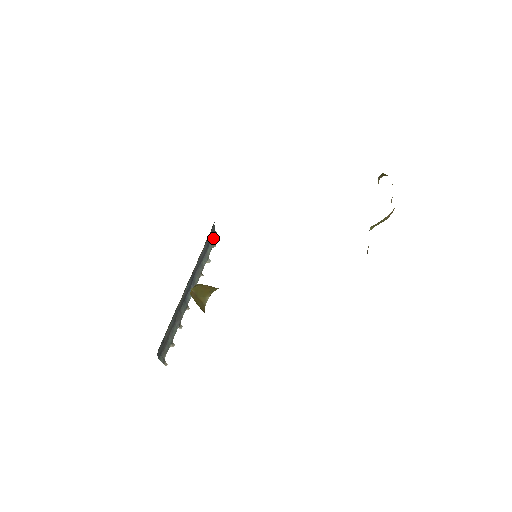
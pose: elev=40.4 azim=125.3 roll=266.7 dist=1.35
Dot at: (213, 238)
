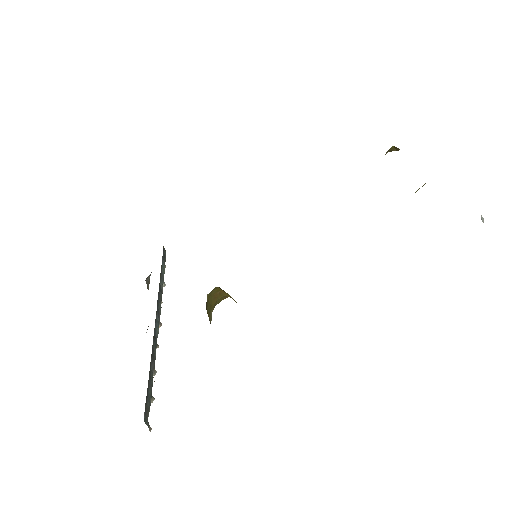
Dot at: (164, 256)
